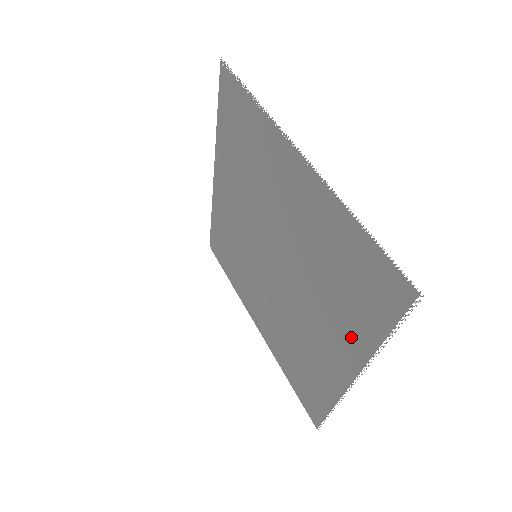
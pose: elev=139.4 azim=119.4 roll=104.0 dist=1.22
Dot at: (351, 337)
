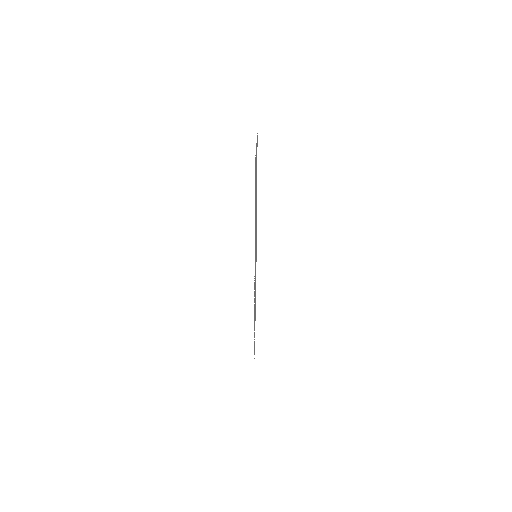
Dot at: occluded
